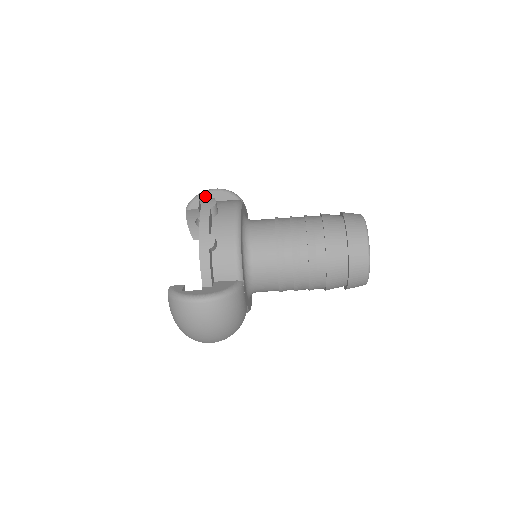
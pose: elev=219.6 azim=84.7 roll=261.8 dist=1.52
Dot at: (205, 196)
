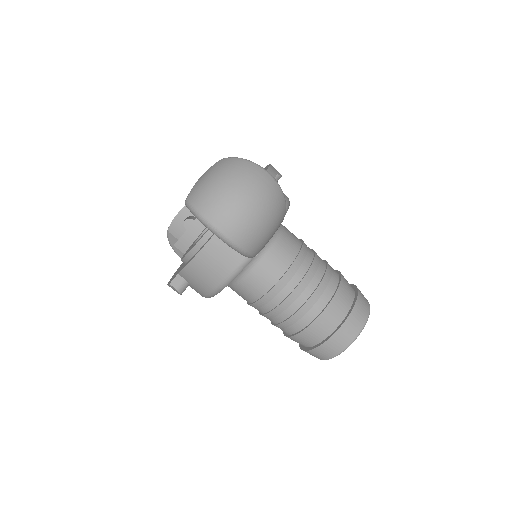
Dot at: occluded
